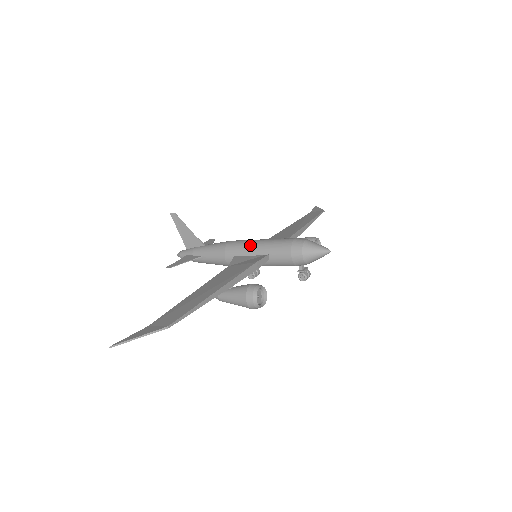
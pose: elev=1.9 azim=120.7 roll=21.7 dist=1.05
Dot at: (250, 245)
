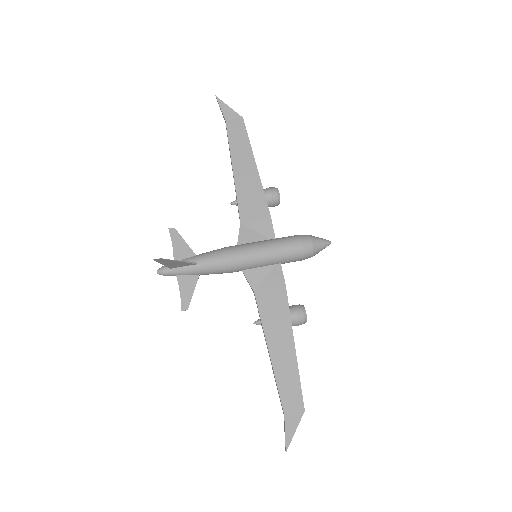
Dot at: (259, 260)
